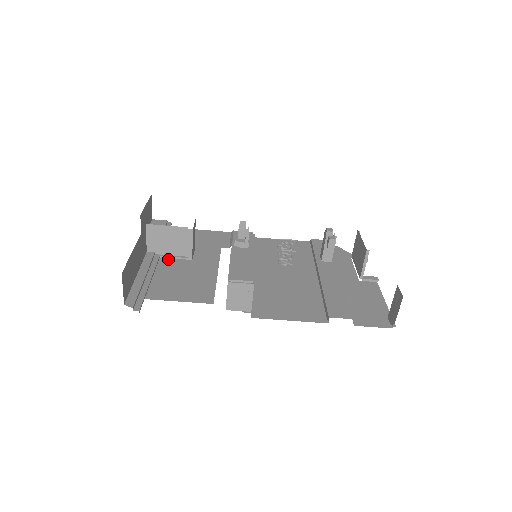
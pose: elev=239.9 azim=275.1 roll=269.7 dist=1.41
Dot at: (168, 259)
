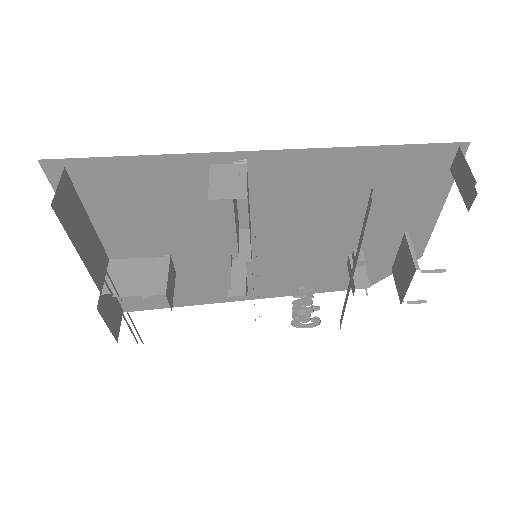
Dot at: (130, 294)
